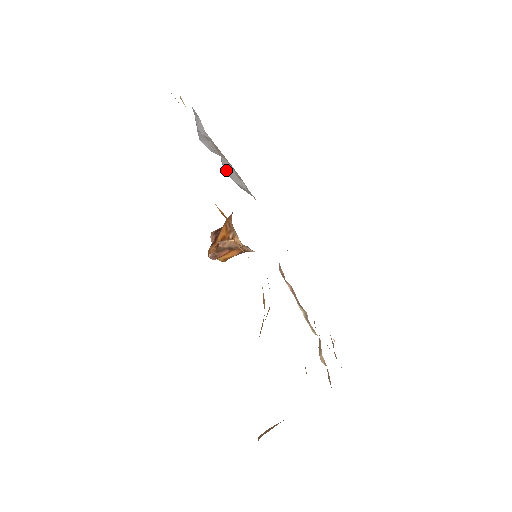
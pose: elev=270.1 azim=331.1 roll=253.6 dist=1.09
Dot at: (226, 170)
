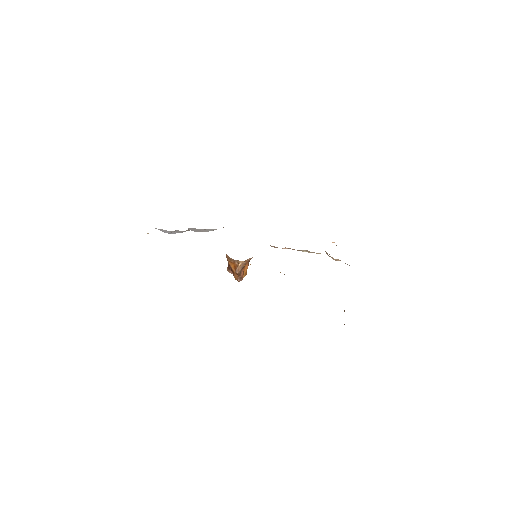
Dot at: occluded
